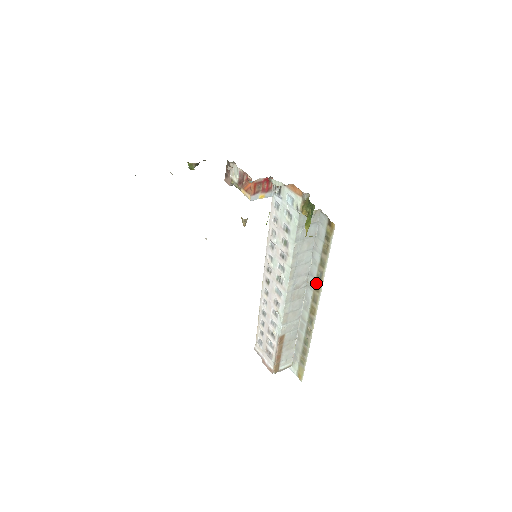
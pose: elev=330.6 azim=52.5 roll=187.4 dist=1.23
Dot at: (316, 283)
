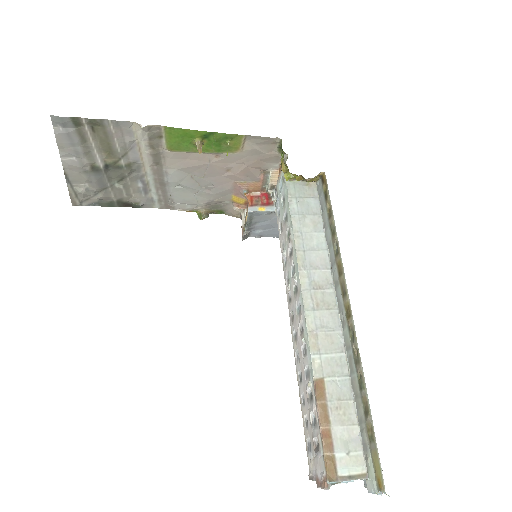
Dot at: (337, 266)
